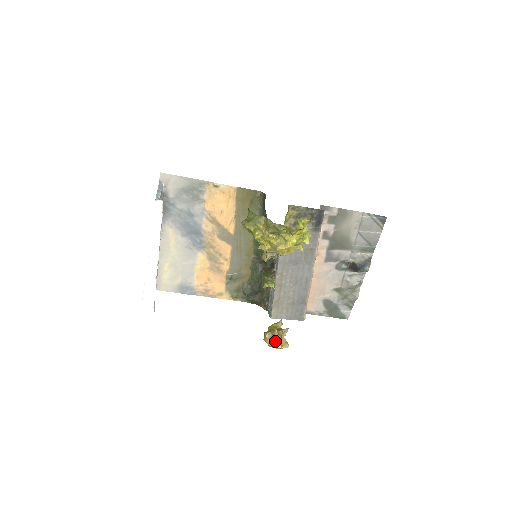
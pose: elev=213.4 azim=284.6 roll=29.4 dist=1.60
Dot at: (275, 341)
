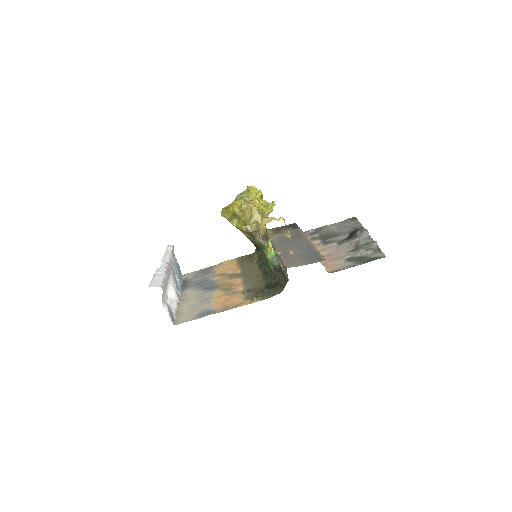
Dot at: occluded
